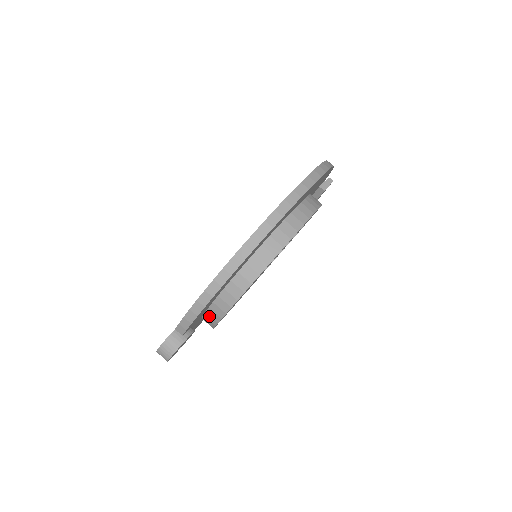
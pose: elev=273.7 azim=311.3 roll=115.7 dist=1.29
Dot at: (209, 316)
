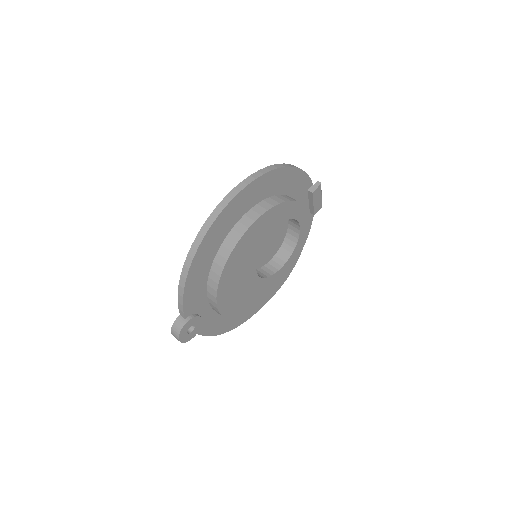
Dot at: (212, 305)
